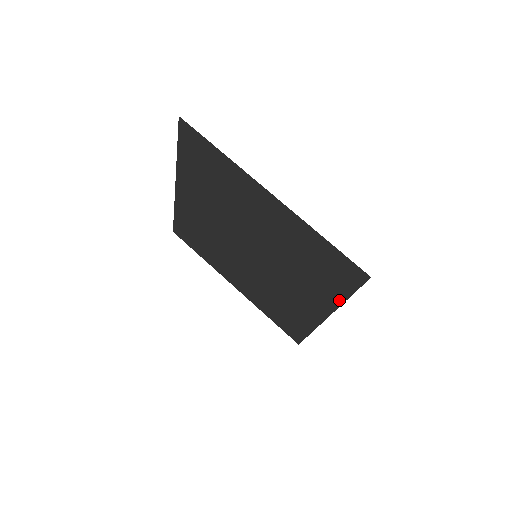
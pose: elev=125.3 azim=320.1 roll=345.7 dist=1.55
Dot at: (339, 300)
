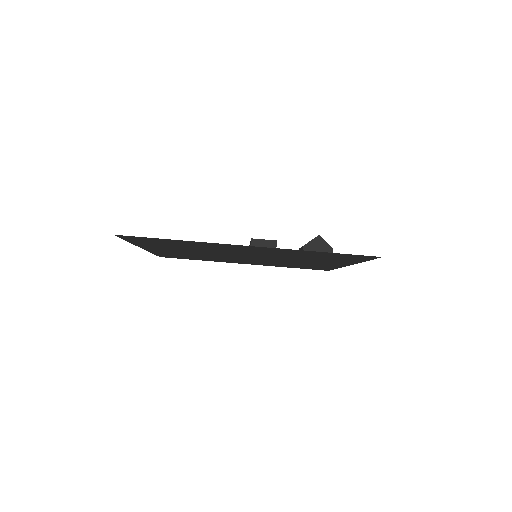
Dot at: (356, 262)
